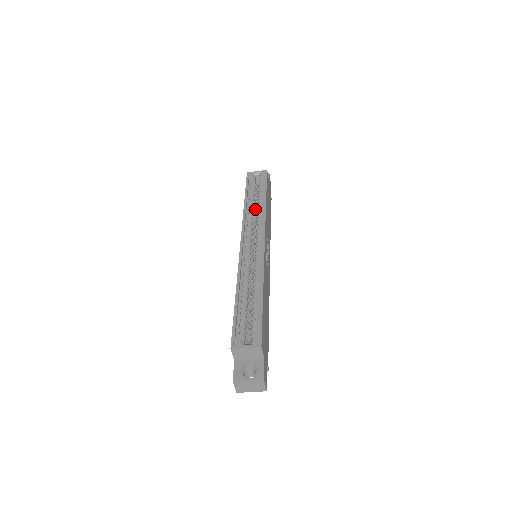
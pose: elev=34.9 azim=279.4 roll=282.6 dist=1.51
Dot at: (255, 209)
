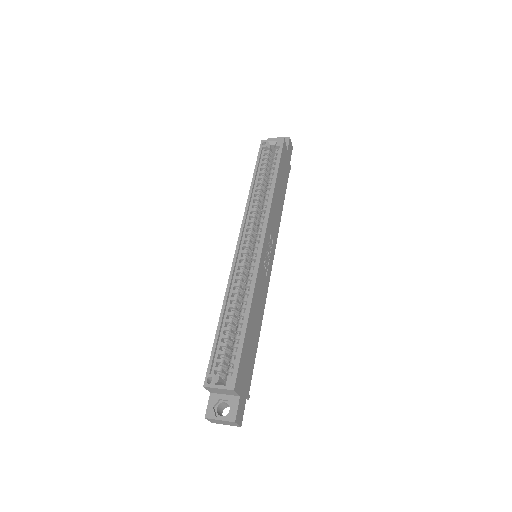
Dot at: (263, 193)
